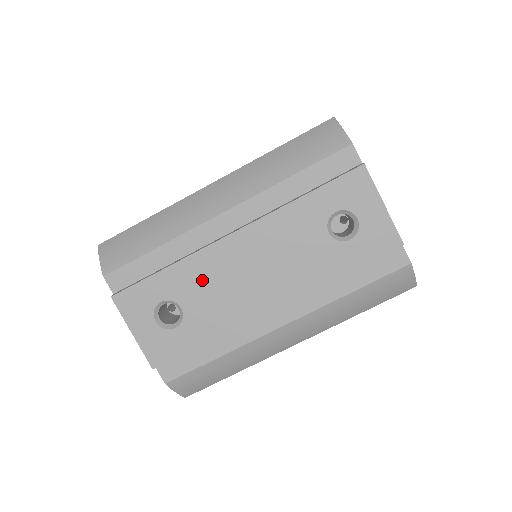
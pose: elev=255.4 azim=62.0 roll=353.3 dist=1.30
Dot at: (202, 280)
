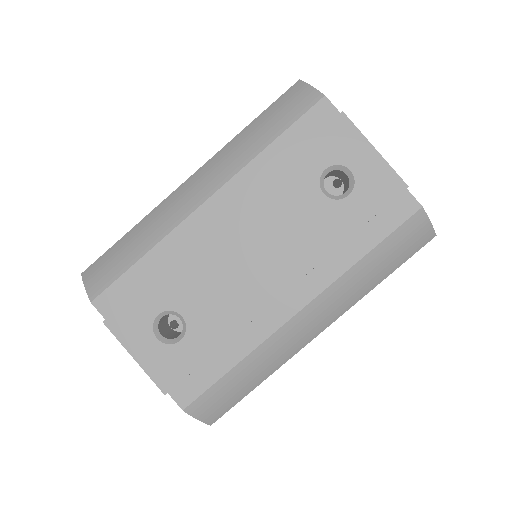
Dot at: (198, 279)
